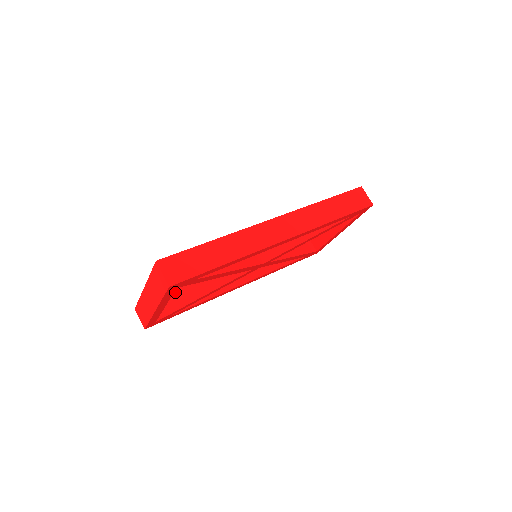
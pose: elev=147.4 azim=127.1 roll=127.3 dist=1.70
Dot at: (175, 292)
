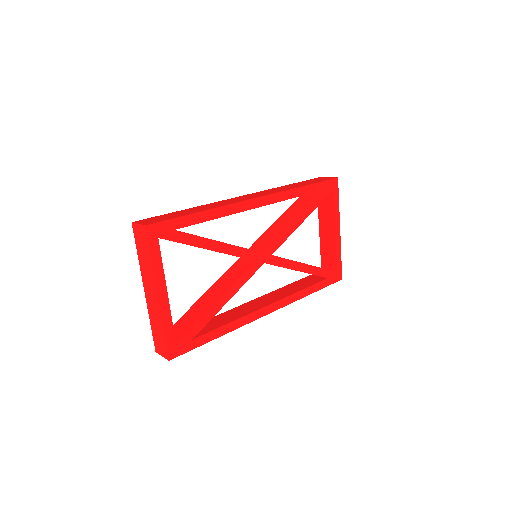
Dot at: (189, 314)
